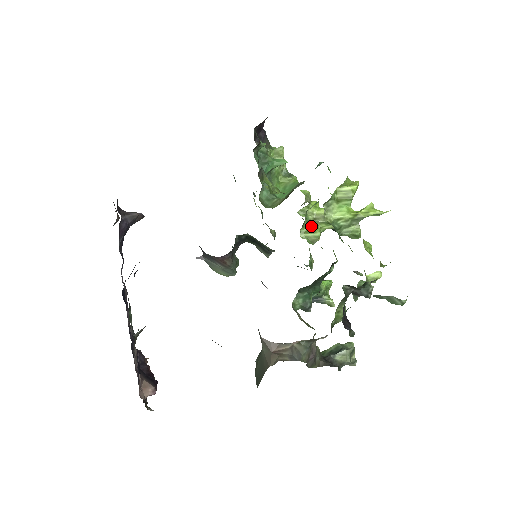
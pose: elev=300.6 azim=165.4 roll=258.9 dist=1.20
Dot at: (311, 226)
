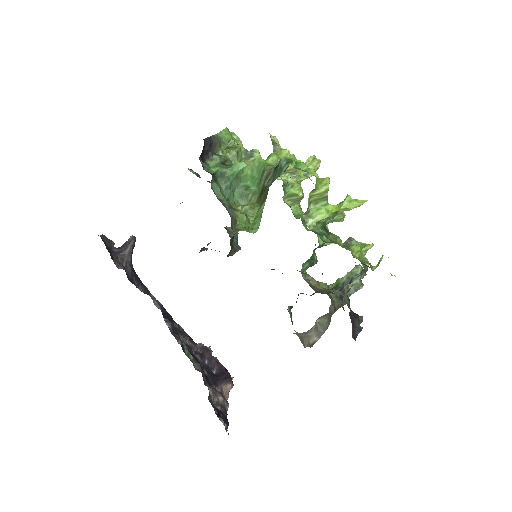
Dot at: (291, 190)
